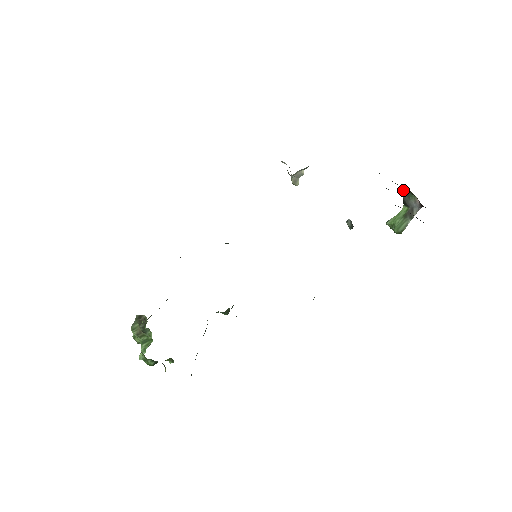
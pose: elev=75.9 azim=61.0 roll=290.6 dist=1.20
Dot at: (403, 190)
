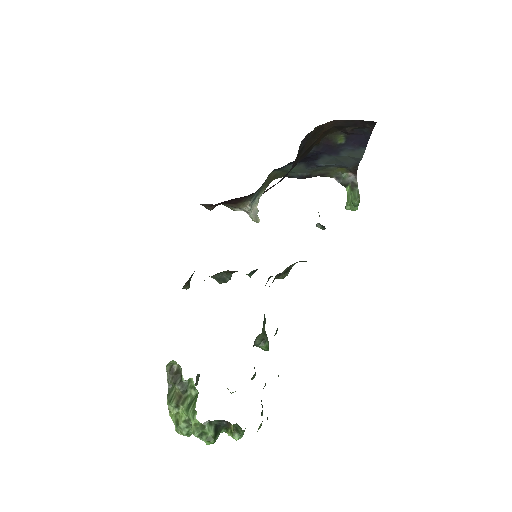
Dot at: (336, 178)
